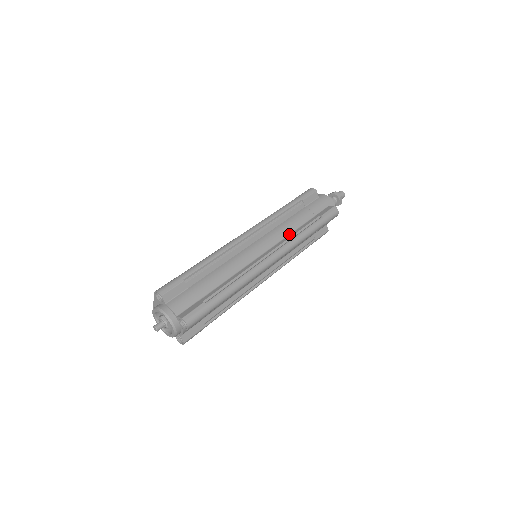
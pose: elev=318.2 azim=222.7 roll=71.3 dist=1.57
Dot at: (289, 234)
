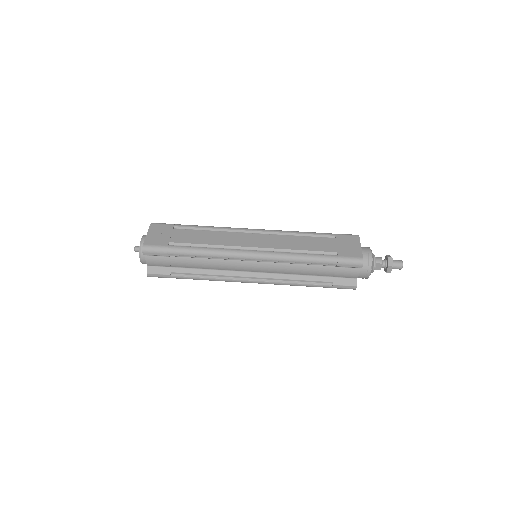
Dot at: (291, 274)
